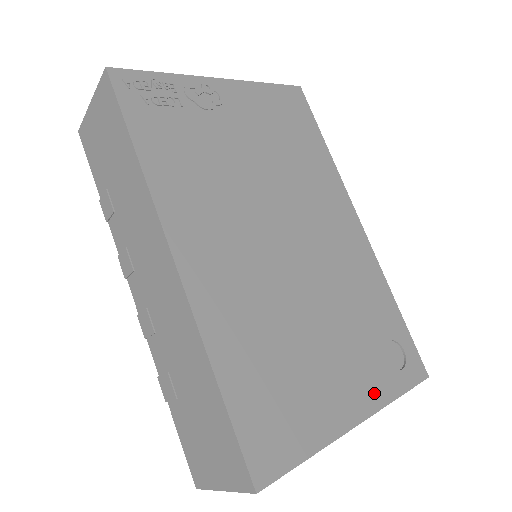
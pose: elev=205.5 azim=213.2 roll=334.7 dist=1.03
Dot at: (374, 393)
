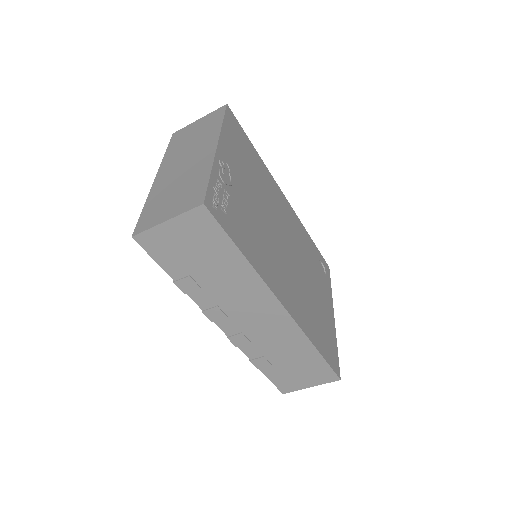
Dot at: (329, 297)
